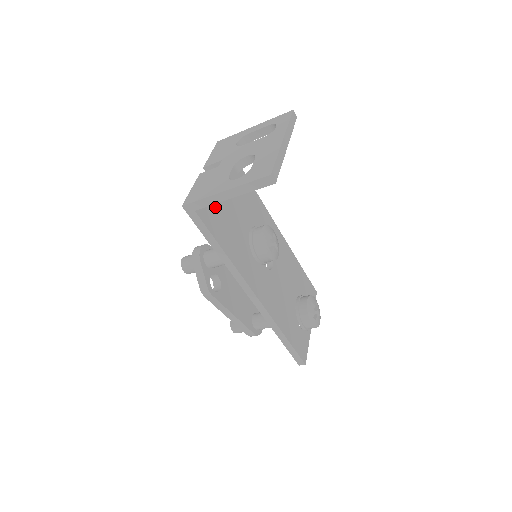
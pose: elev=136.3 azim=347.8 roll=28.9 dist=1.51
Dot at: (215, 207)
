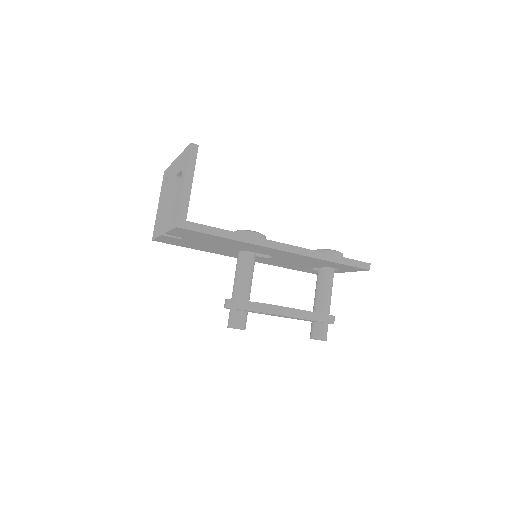
Dot at: occluded
